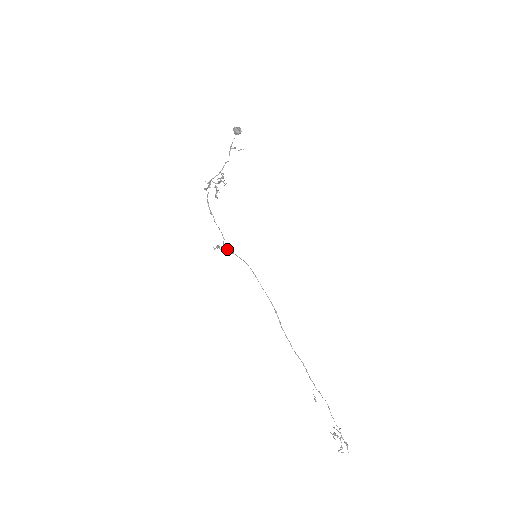
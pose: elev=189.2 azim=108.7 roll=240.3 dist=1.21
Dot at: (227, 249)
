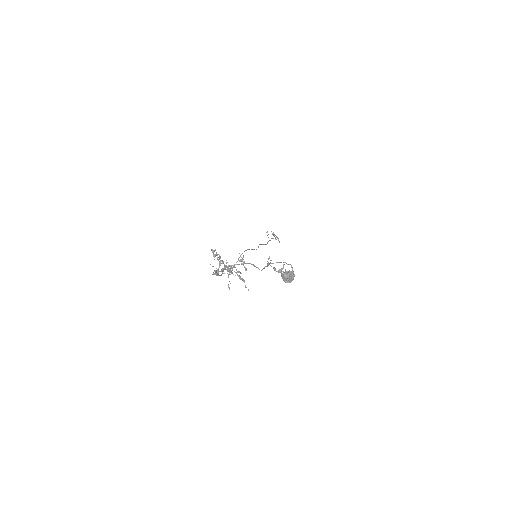
Dot at: occluded
